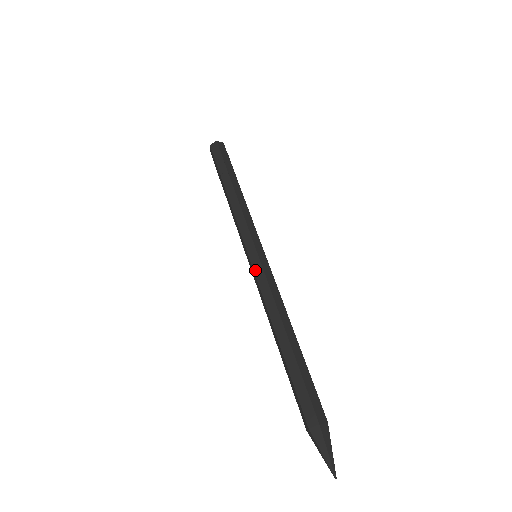
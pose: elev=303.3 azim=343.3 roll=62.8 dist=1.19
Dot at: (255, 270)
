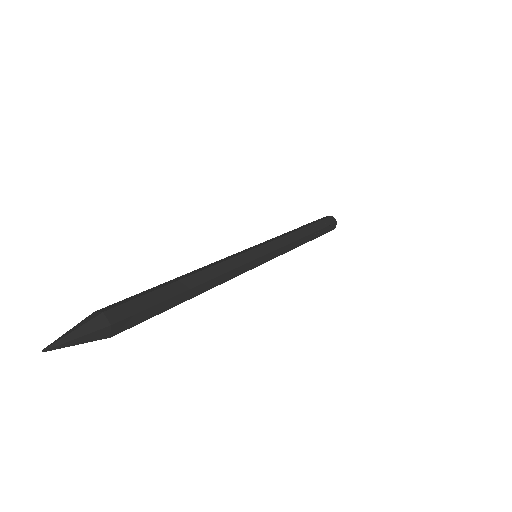
Dot at: occluded
